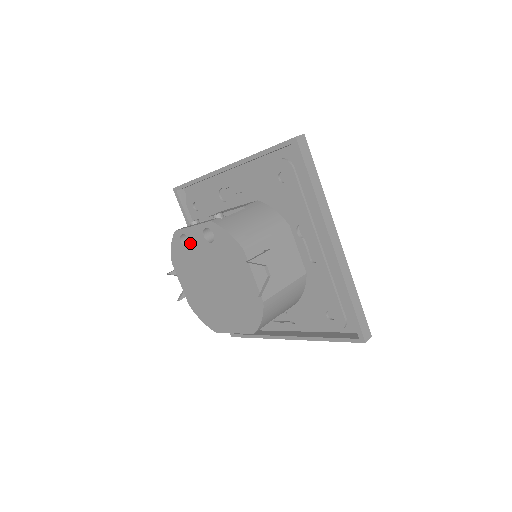
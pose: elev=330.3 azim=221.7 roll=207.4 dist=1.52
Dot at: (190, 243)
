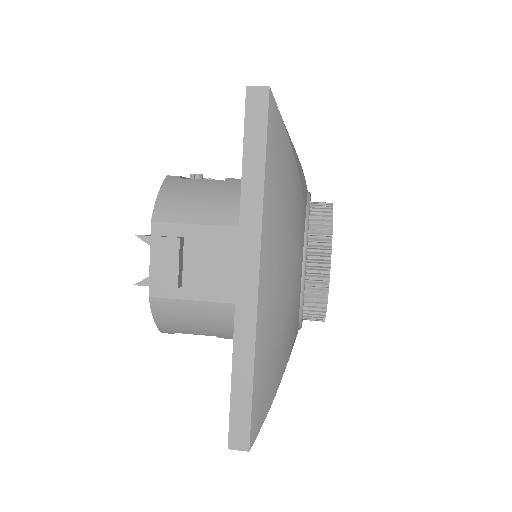
Dot at: occluded
